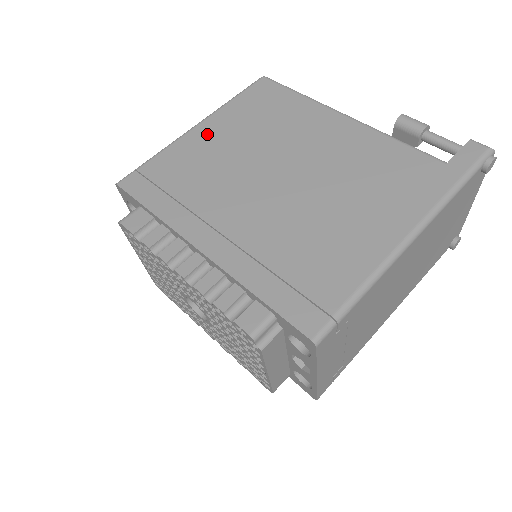
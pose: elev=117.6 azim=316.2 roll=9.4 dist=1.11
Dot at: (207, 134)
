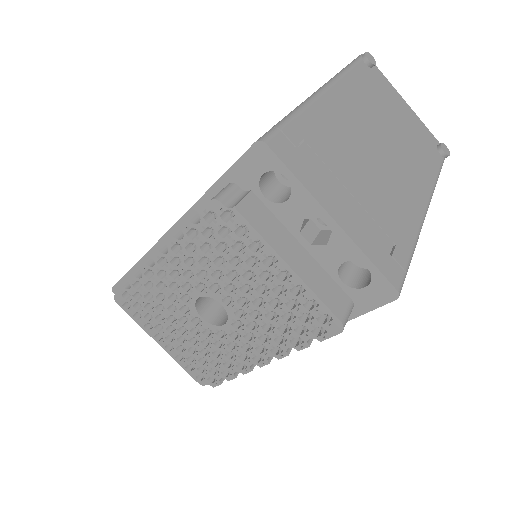
Dot at: occluded
